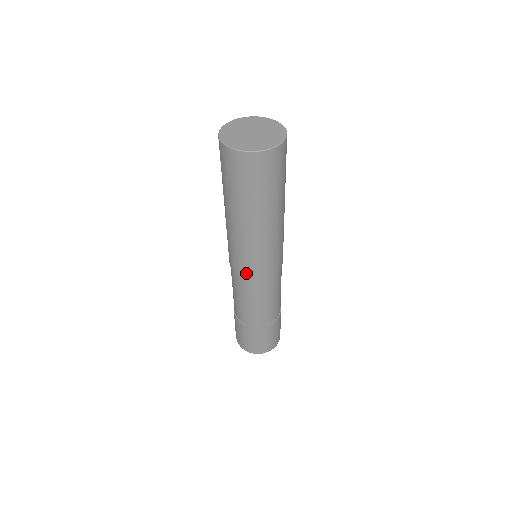
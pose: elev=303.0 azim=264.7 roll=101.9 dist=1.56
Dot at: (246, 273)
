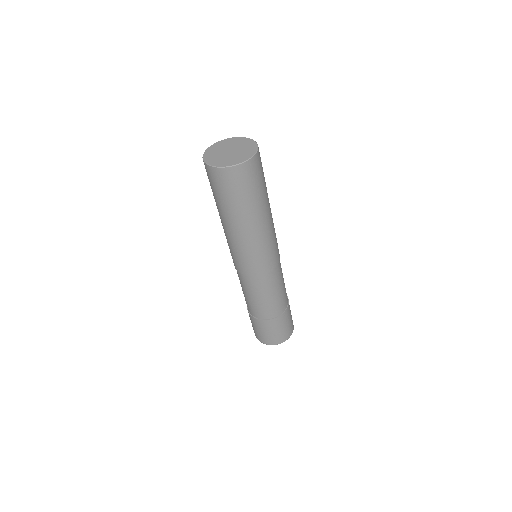
Dot at: (253, 271)
